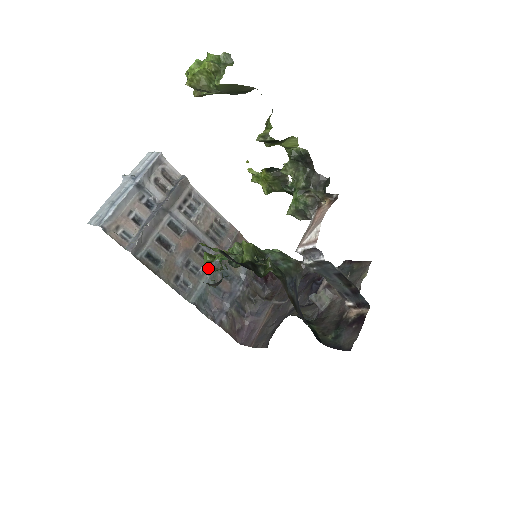
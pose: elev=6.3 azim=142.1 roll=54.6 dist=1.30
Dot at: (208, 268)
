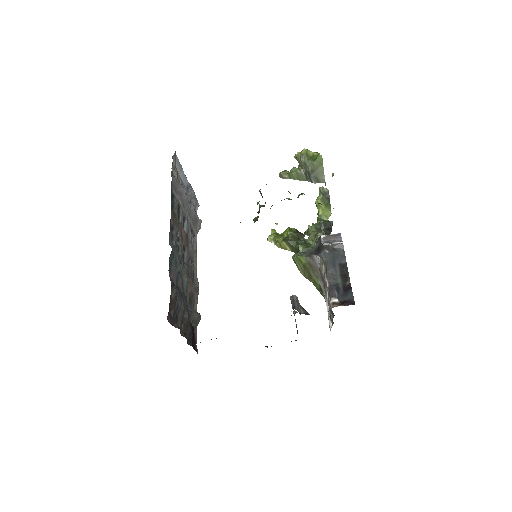
Dot at: occluded
